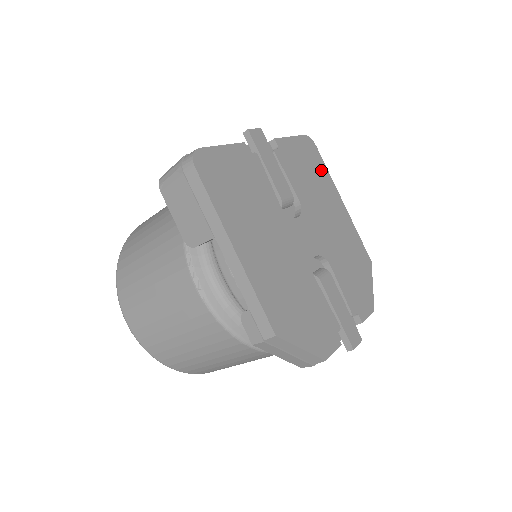
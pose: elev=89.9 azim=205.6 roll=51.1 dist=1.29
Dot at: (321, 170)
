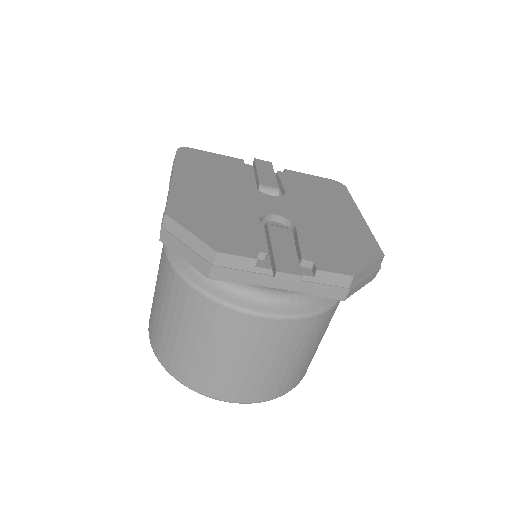
Dot at: (341, 196)
